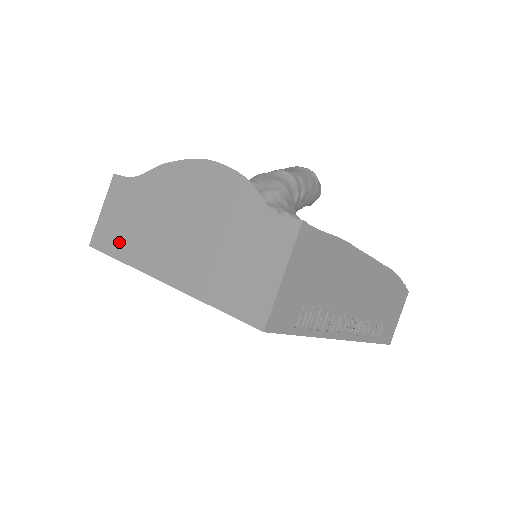
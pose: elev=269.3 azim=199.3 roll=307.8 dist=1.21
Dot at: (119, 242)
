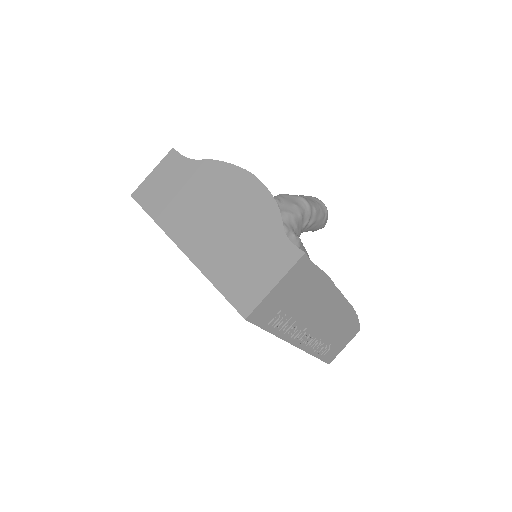
Dot at: (157, 204)
